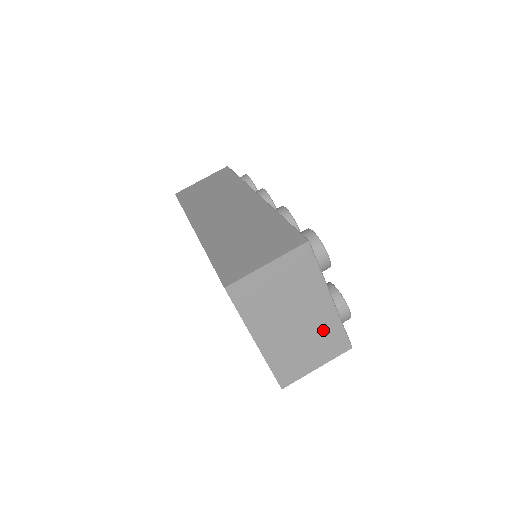
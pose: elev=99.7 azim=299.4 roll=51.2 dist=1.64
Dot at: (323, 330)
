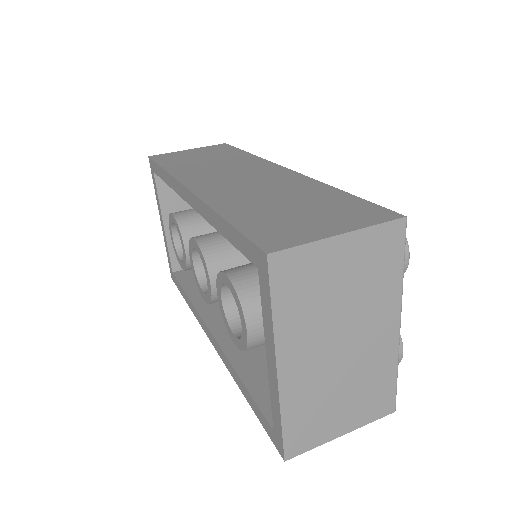
Dot at: (372, 373)
